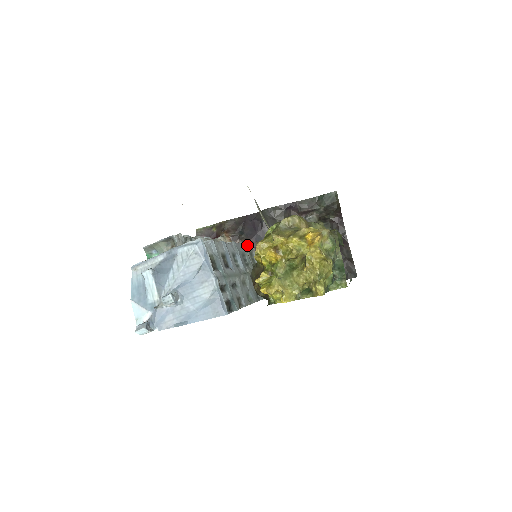
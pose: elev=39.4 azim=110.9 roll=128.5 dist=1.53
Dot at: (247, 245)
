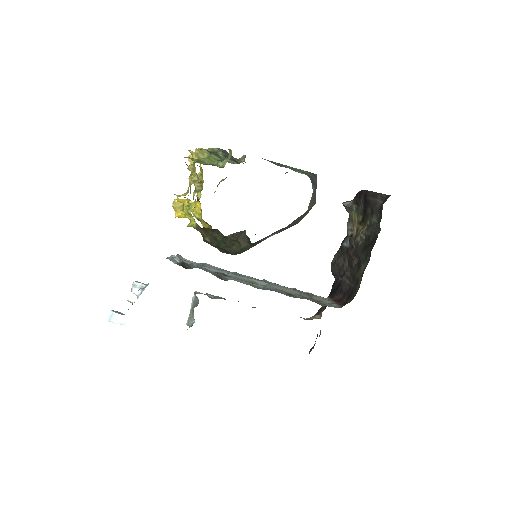
Dot at: (307, 292)
